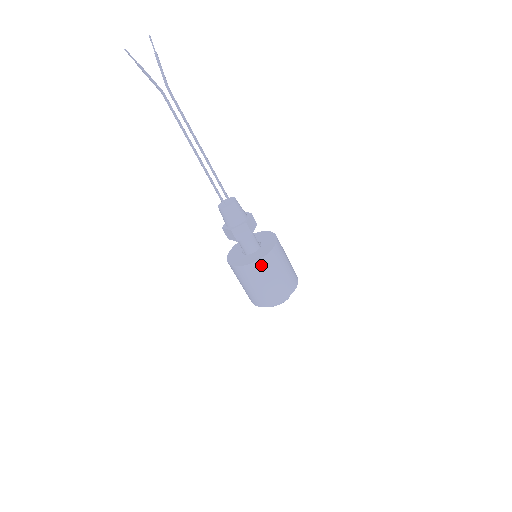
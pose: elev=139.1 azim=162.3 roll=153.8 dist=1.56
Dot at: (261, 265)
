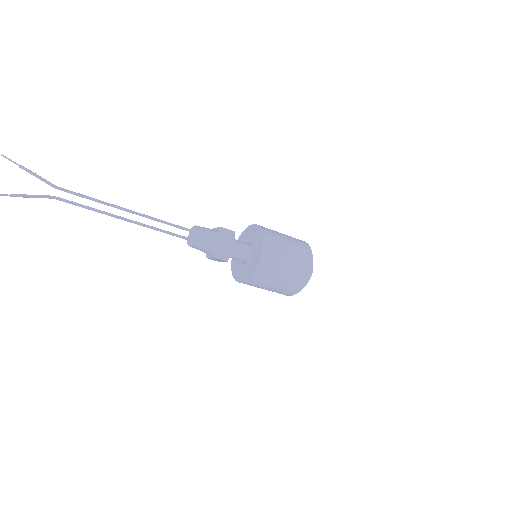
Dot at: (264, 267)
